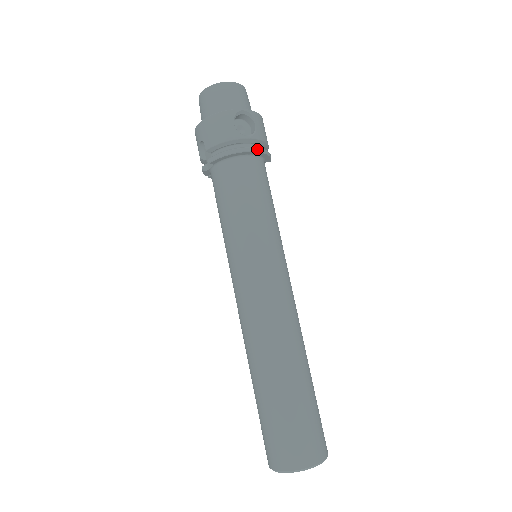
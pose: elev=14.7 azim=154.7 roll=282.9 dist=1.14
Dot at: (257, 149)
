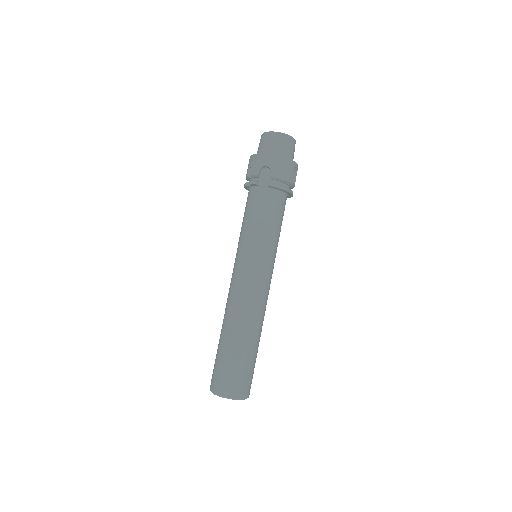
Dot at: occluded
